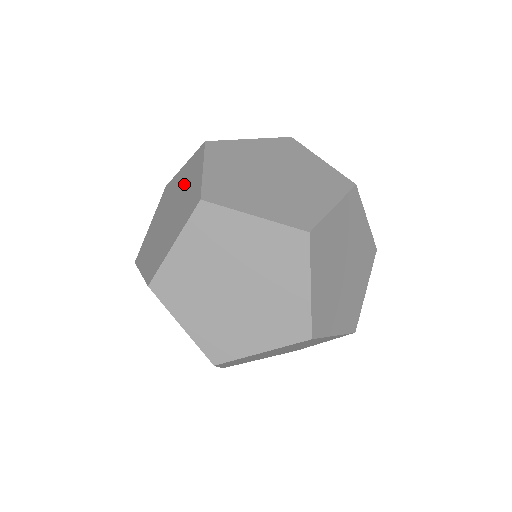
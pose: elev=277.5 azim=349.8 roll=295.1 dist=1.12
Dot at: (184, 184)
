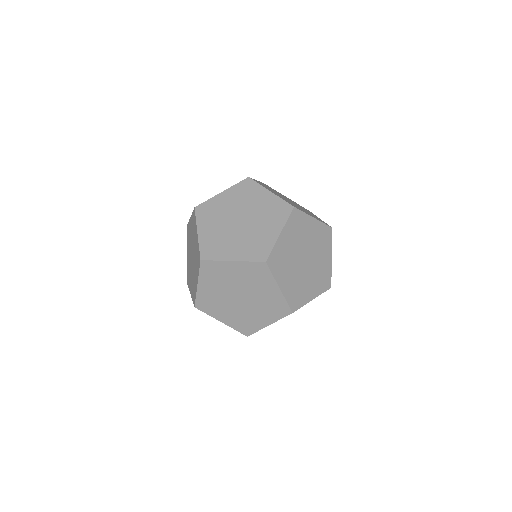
Dot at: (245, 202)
